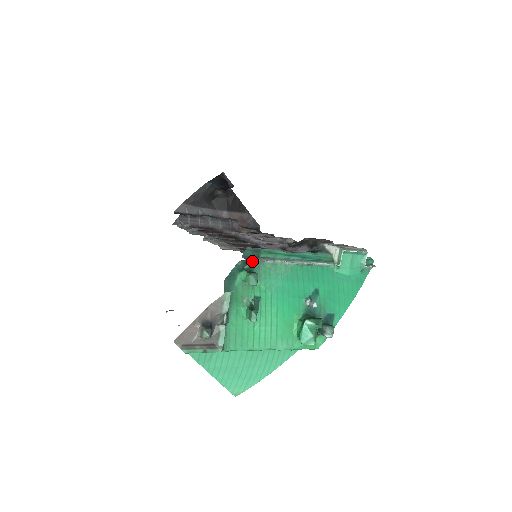
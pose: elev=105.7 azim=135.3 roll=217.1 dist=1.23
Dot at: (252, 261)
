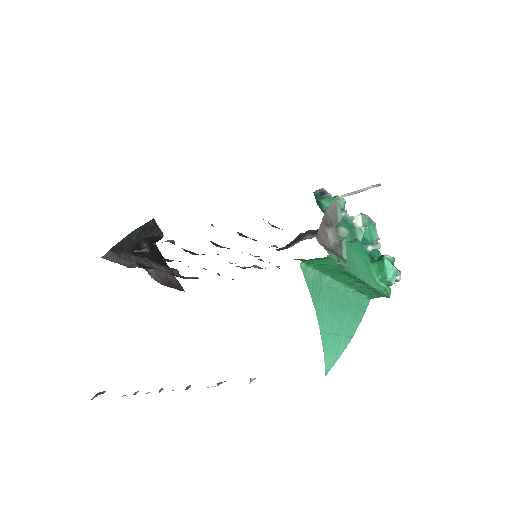
Dot at: (325, 193)
